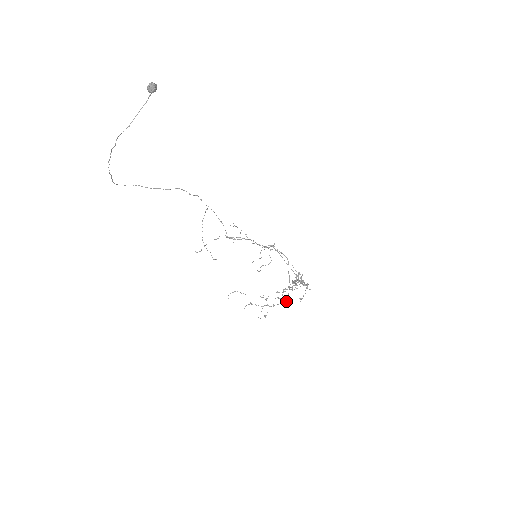
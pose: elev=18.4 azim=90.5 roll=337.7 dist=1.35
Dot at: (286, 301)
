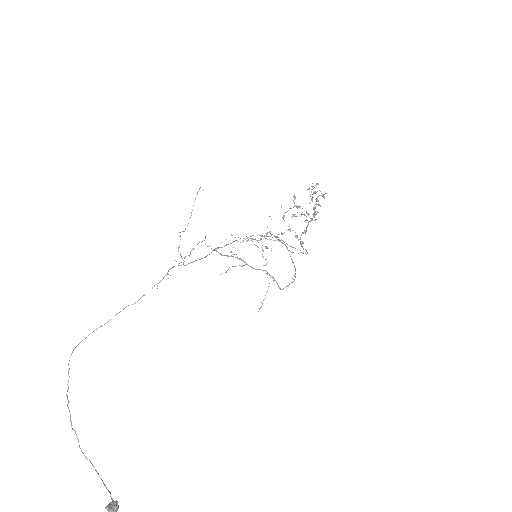
Dot at: (294, 205)
